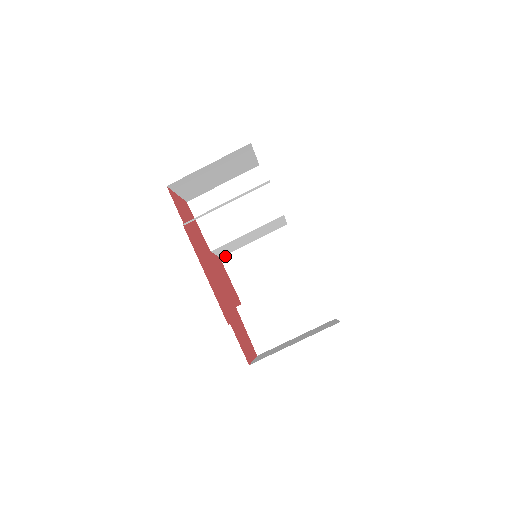
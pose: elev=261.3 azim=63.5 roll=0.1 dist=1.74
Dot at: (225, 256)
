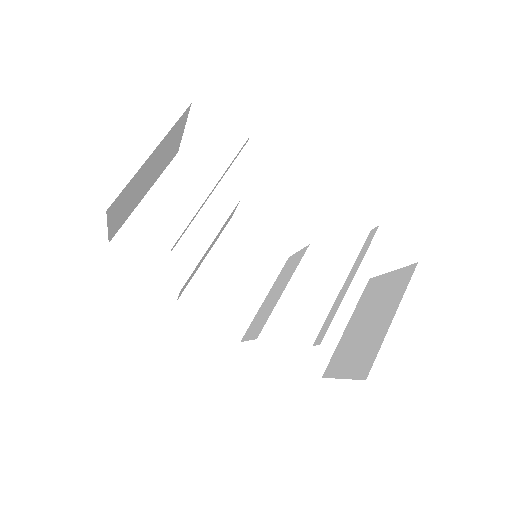
Dot at: (182, 296)
